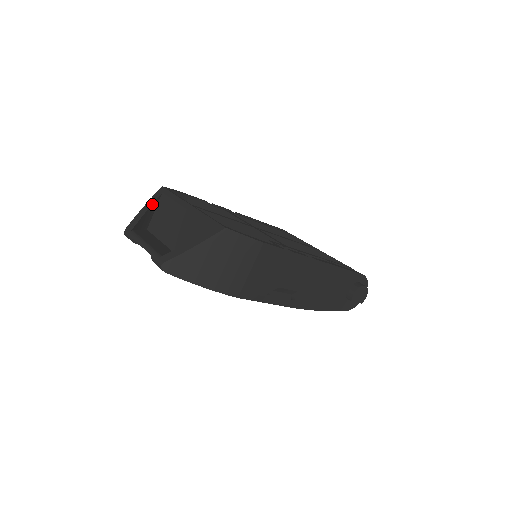
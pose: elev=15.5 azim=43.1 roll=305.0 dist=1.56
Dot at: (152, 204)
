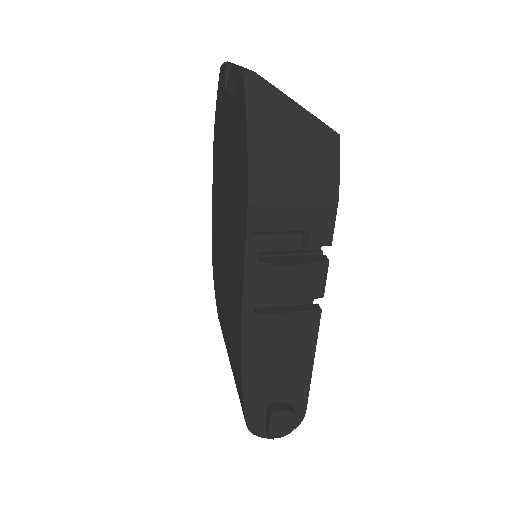
Dot at: occluded
